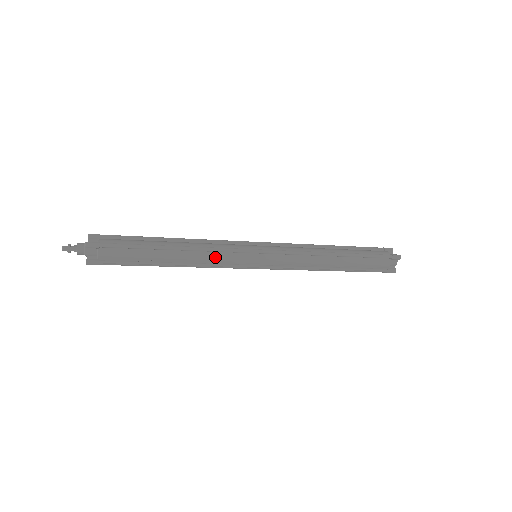
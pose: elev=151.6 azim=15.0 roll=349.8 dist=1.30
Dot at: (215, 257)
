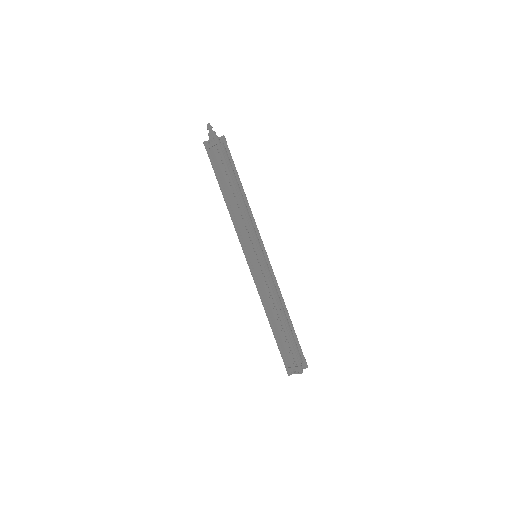
Dot at: (251, 221)
